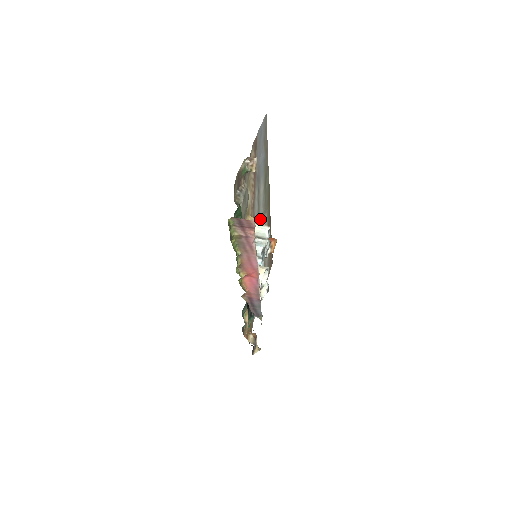
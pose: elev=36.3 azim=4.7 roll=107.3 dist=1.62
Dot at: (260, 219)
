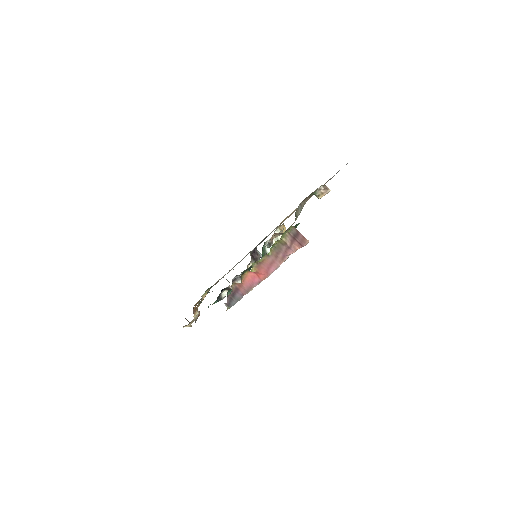
Dot at: occluded
